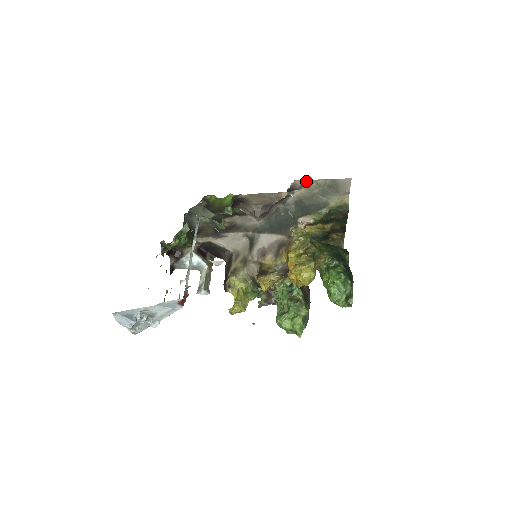
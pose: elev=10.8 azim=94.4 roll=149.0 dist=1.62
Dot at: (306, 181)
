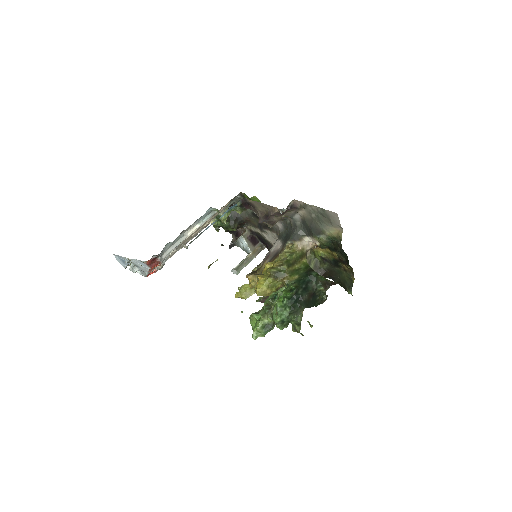
Dot at: (303, 203)
